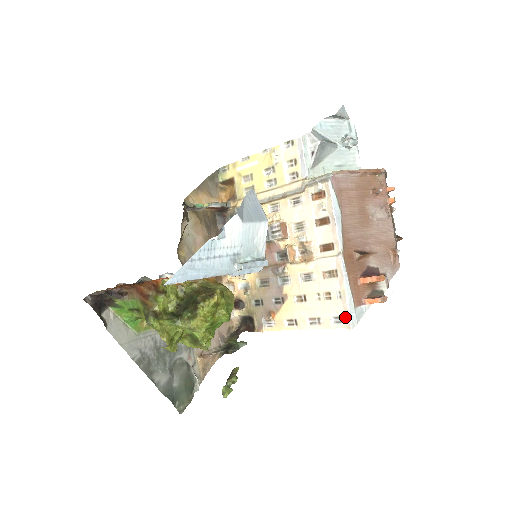
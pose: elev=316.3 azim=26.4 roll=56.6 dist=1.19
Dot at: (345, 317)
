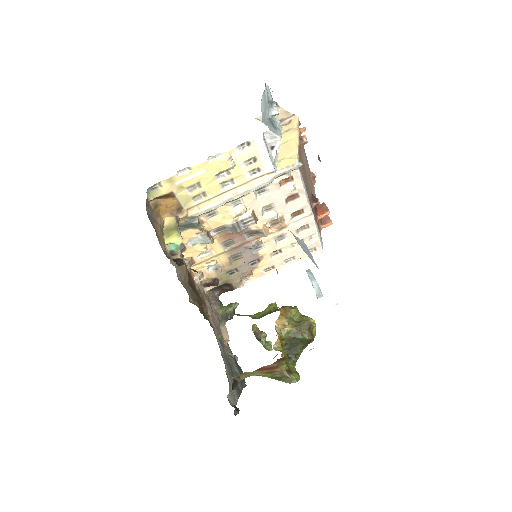
Dot at: (316, 247)
